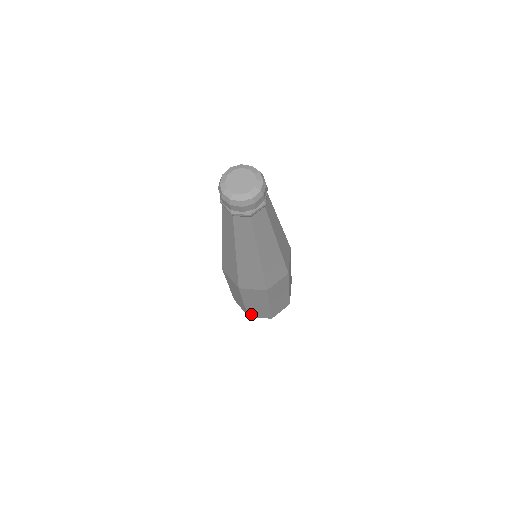
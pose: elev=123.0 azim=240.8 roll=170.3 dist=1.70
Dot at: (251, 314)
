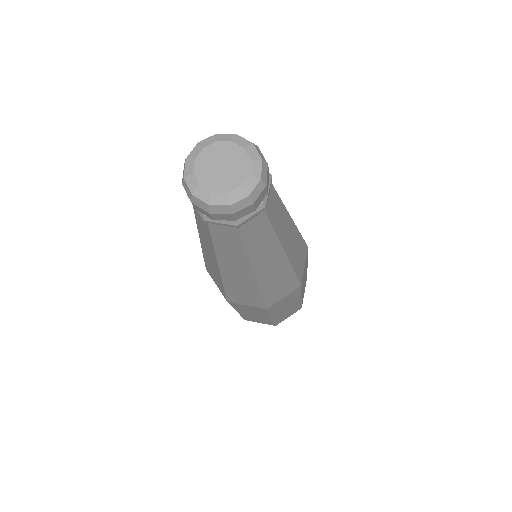
Dot at: (279, 321)
